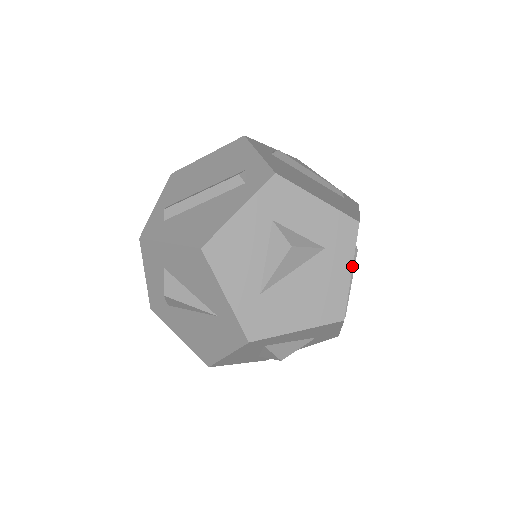
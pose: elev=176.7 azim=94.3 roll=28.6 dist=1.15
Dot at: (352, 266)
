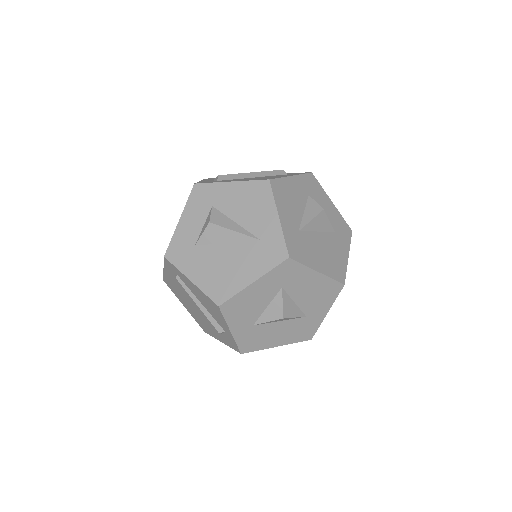
Dot at: occluded
